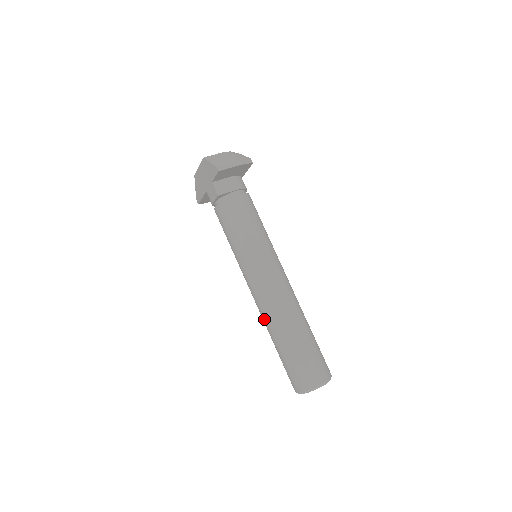
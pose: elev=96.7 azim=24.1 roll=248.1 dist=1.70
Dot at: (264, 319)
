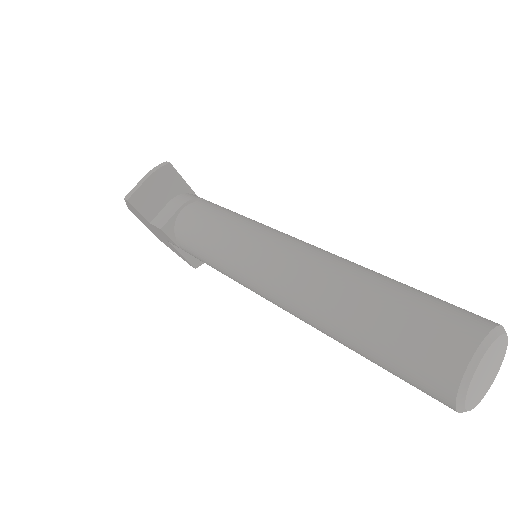
Dot at: (311, 325)
